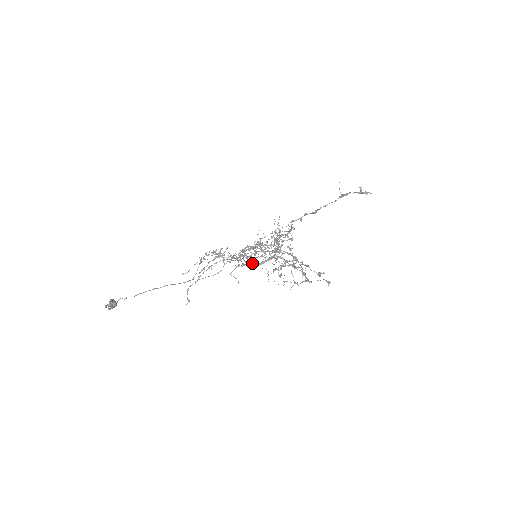
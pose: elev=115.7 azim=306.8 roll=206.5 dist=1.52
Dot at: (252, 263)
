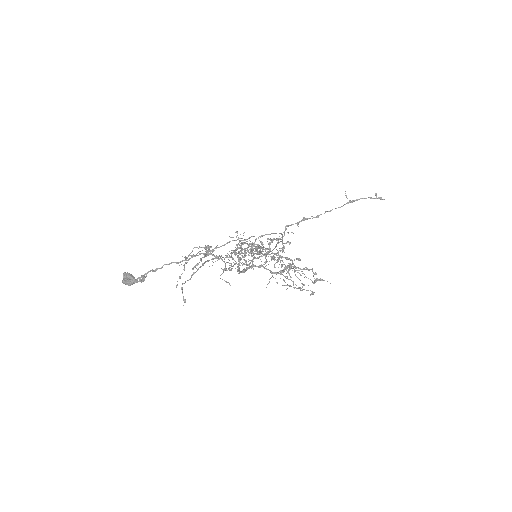
Dot at: occluded
